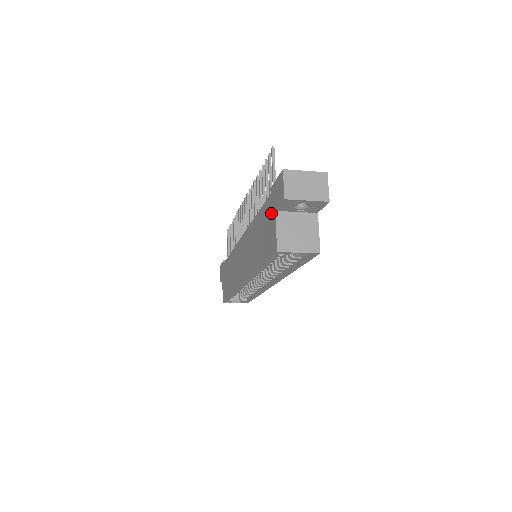
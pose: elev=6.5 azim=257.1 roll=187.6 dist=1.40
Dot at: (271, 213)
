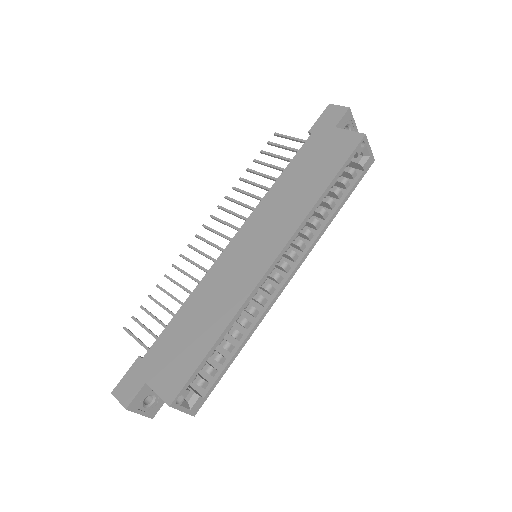
Dot at: (326, 136)
